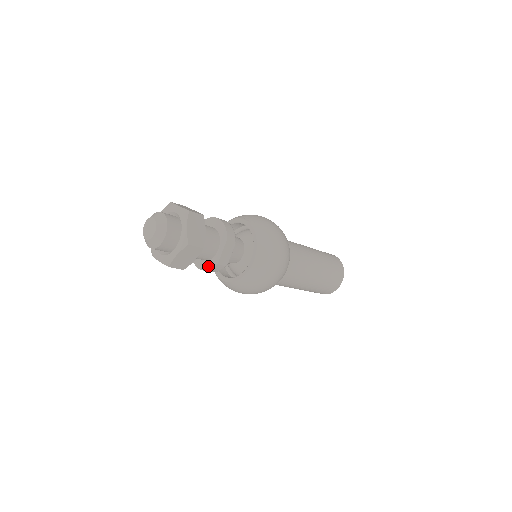
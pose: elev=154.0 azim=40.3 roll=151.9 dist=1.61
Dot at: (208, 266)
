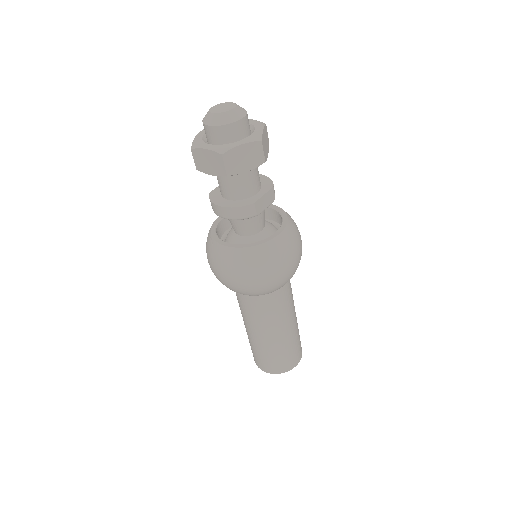
Dot at: (237, 204)
